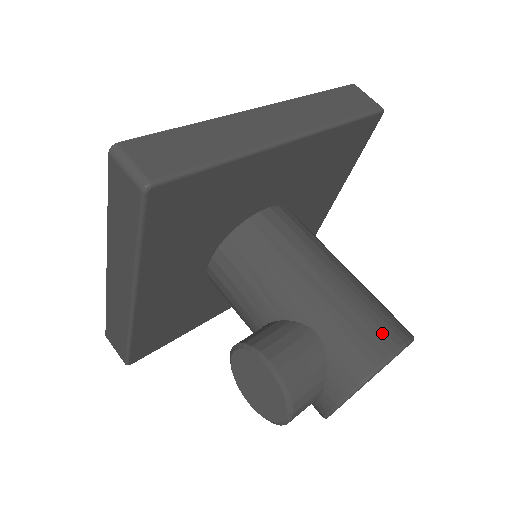
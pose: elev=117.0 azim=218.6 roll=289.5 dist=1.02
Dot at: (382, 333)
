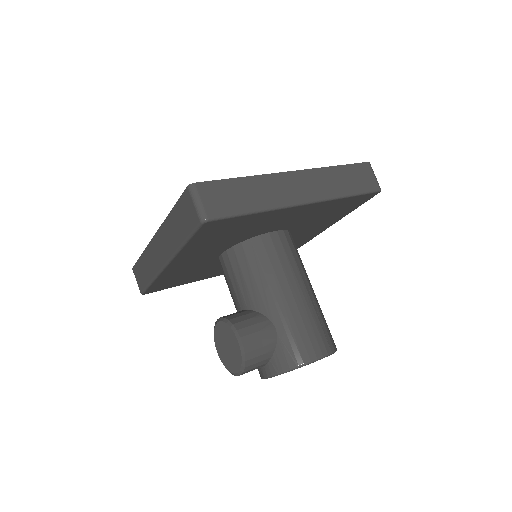
Dot at: (316, 343)
